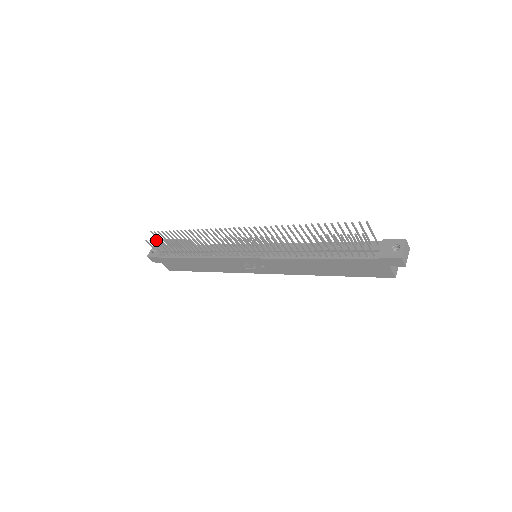
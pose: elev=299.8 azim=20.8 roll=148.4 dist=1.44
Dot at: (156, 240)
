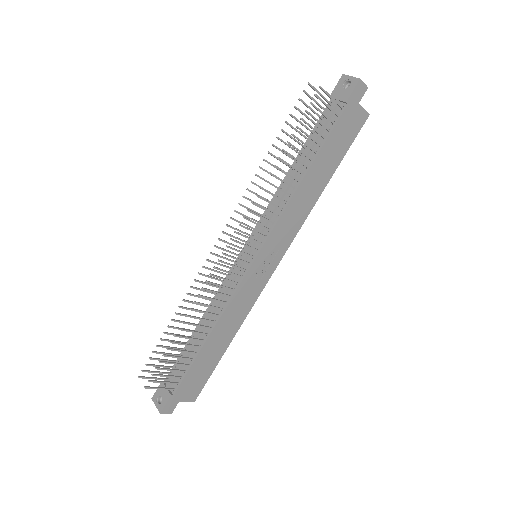
Dot at: occluded
